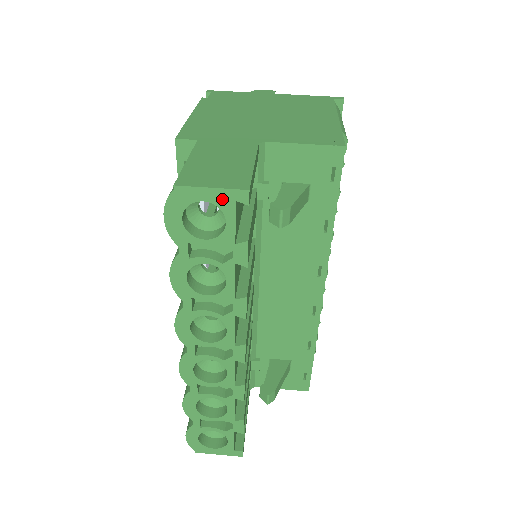
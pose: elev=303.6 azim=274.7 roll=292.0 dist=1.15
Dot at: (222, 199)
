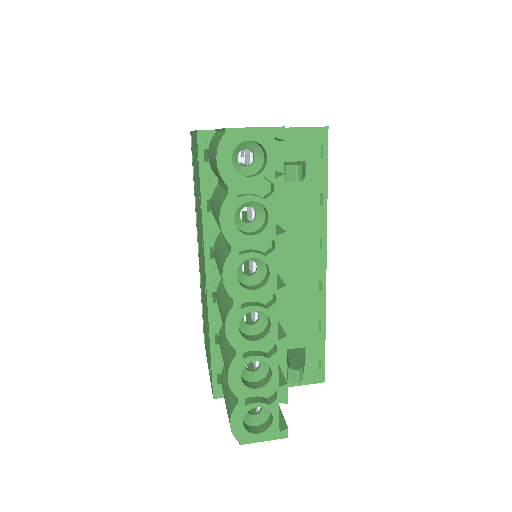
Dot at: (264, 137)
